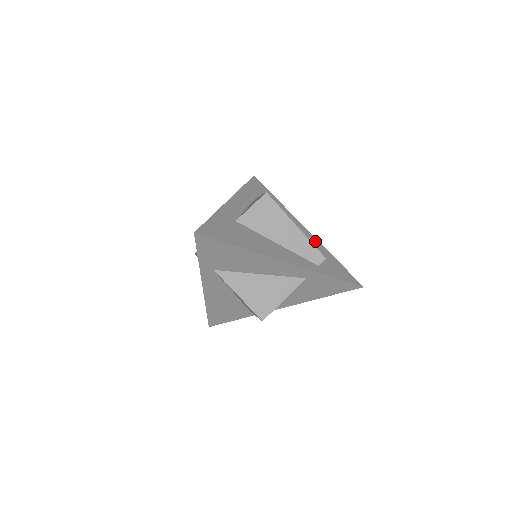
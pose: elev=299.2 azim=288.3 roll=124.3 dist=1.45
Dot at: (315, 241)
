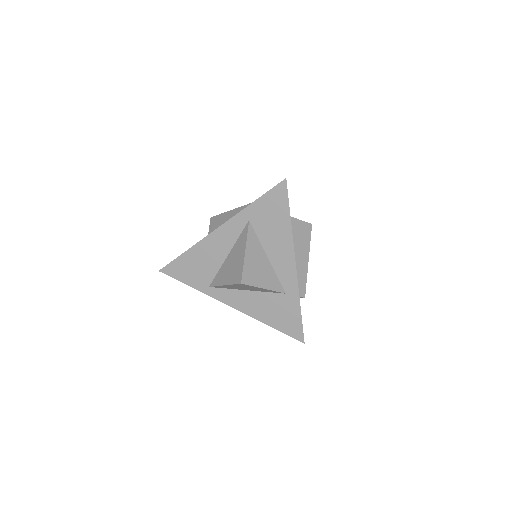
Dot at: occluded
